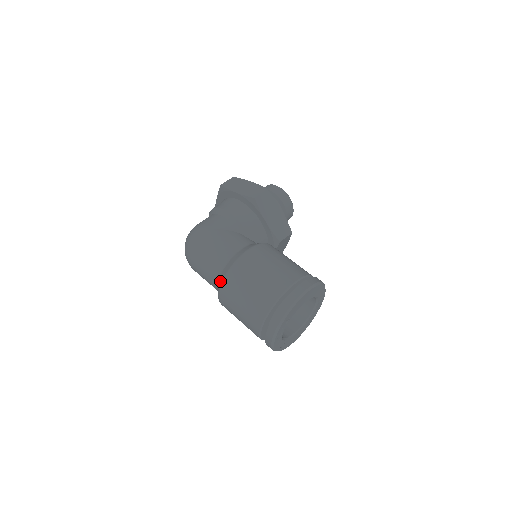
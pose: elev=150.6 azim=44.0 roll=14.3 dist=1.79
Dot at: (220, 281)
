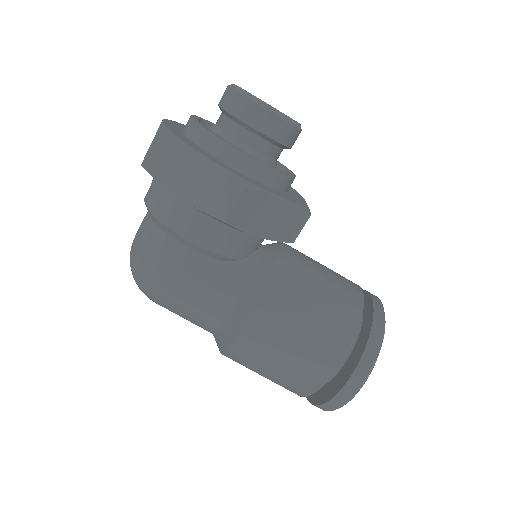
Dot at: occluded
